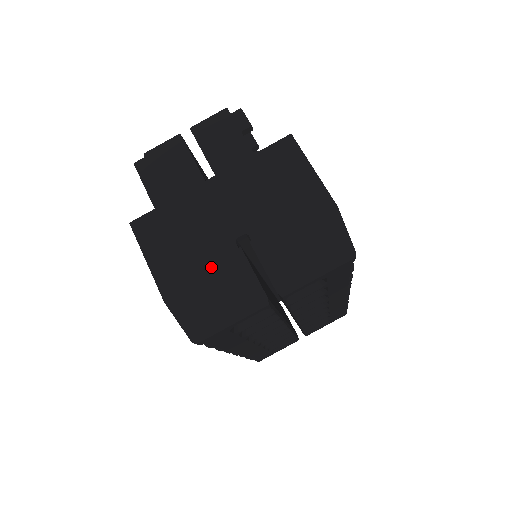
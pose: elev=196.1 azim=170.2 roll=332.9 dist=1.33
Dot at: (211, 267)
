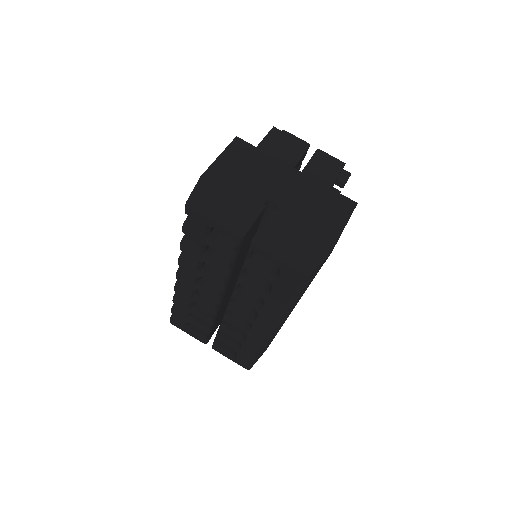
Dot at: (242, 194)
